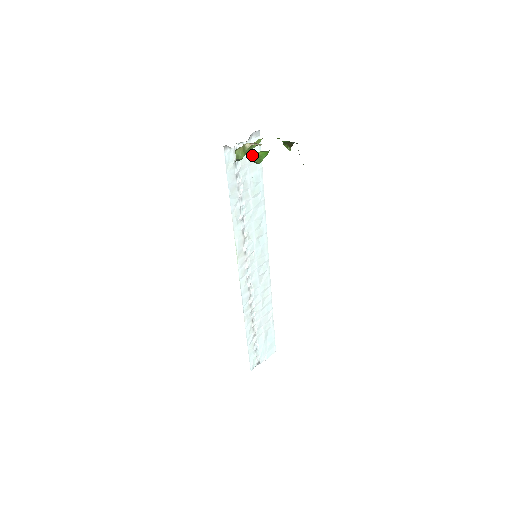
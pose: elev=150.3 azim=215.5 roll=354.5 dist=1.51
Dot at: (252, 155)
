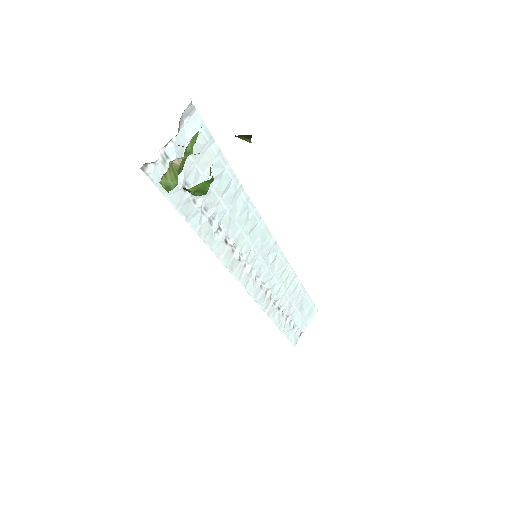
Dot at: (187, 190)
